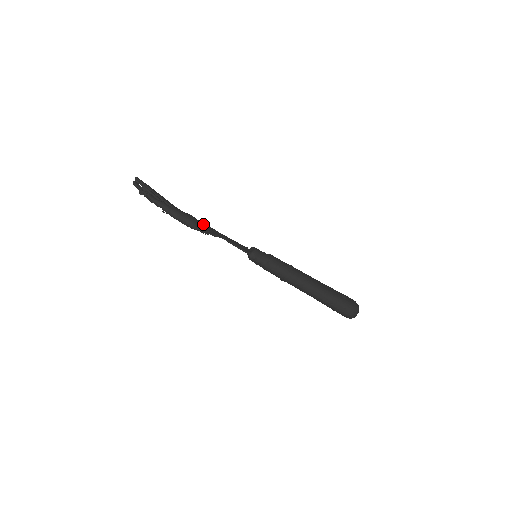
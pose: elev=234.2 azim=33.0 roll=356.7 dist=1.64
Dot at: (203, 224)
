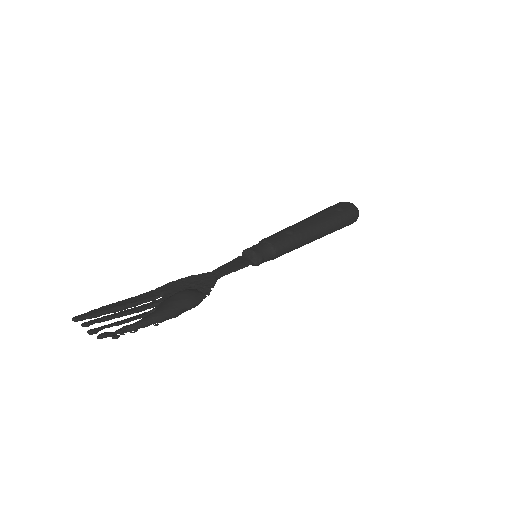
Dot at: (184, 282)
